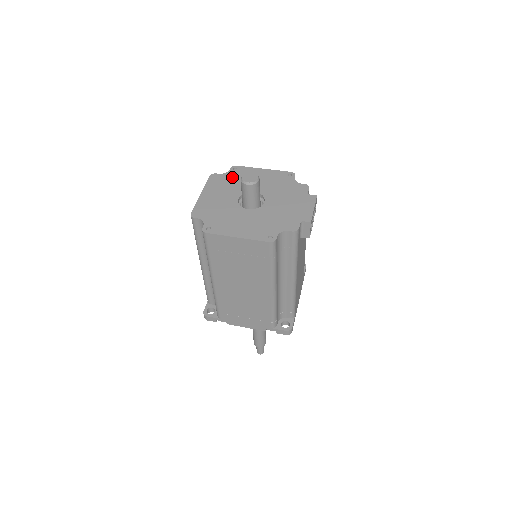
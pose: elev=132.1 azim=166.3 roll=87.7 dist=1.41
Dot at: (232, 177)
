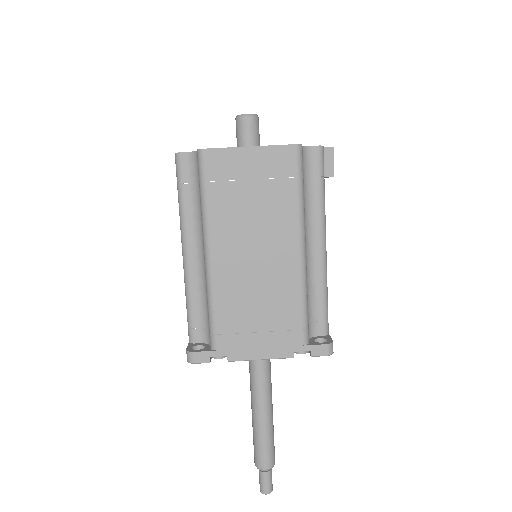
Dot at: occluded
